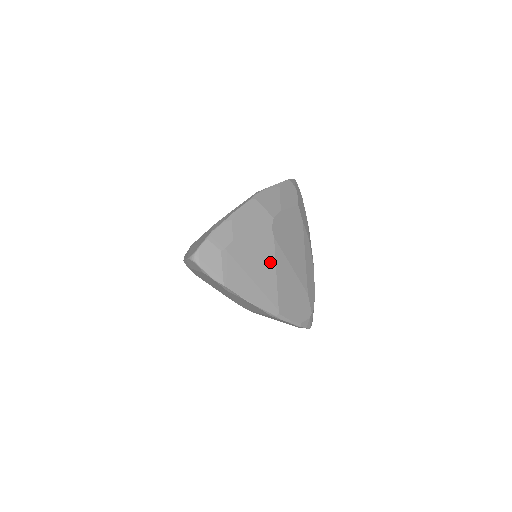
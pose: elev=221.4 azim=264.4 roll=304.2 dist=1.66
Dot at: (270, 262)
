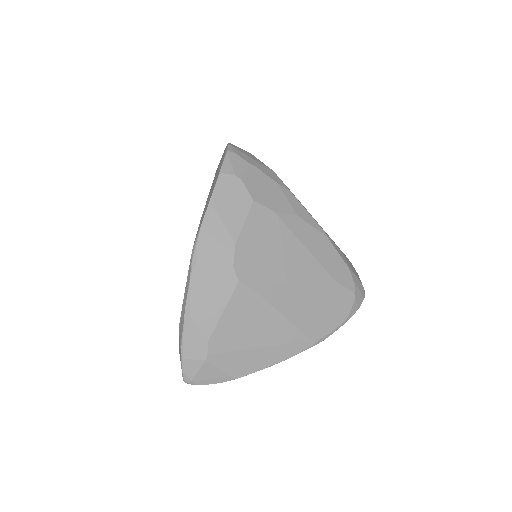
Dot at: (266, 313)
